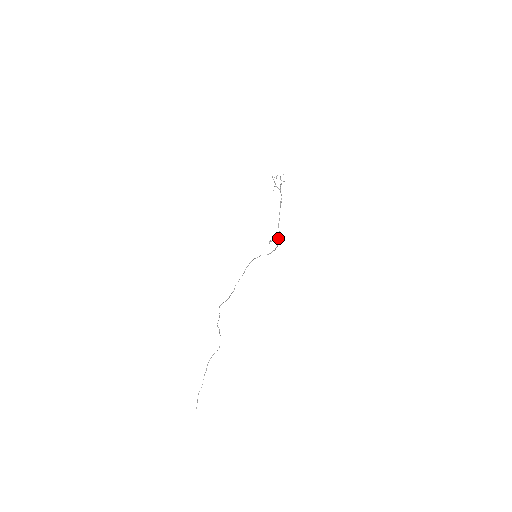
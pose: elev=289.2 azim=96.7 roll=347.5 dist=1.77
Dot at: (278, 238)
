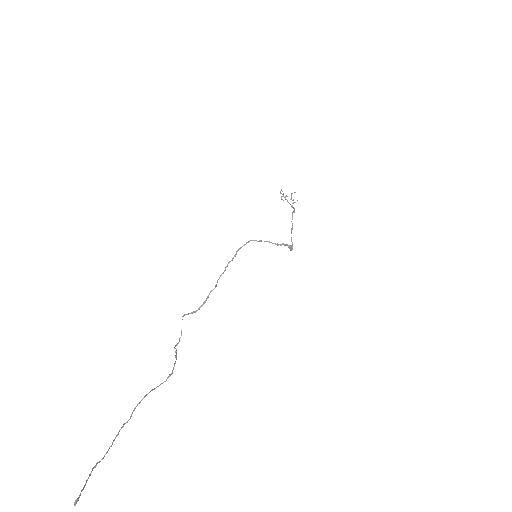
Dot at: (291, 249)
